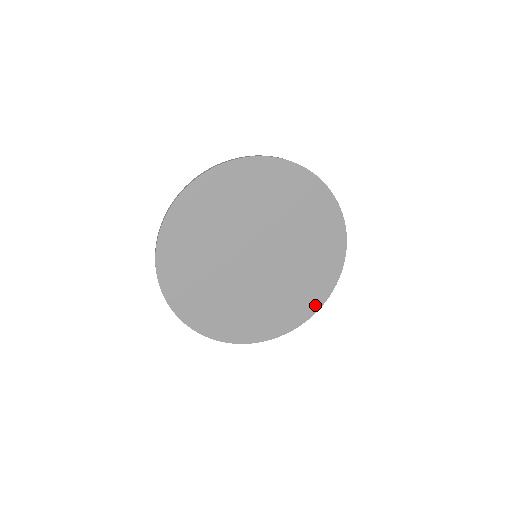
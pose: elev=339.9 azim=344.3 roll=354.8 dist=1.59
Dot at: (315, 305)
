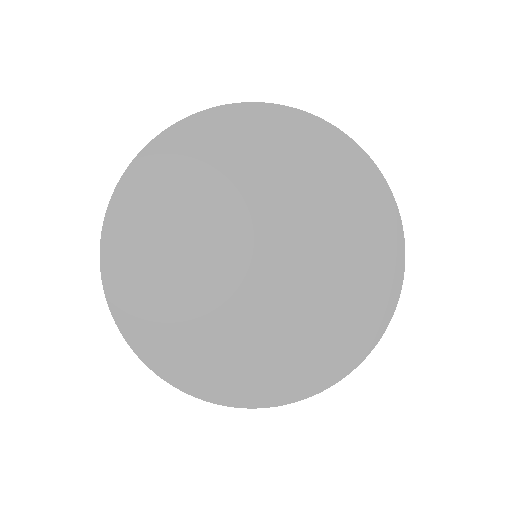
Dot at: (378, 320)
